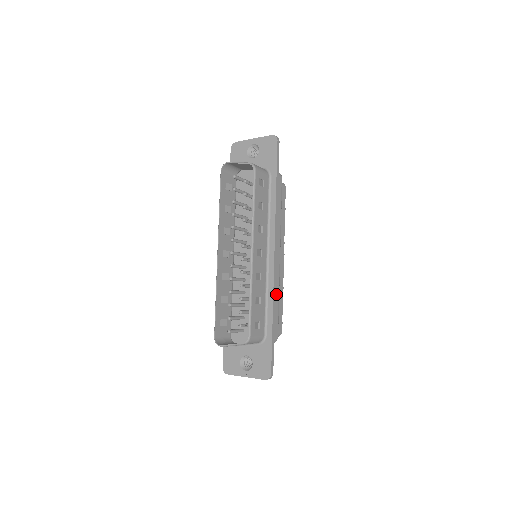
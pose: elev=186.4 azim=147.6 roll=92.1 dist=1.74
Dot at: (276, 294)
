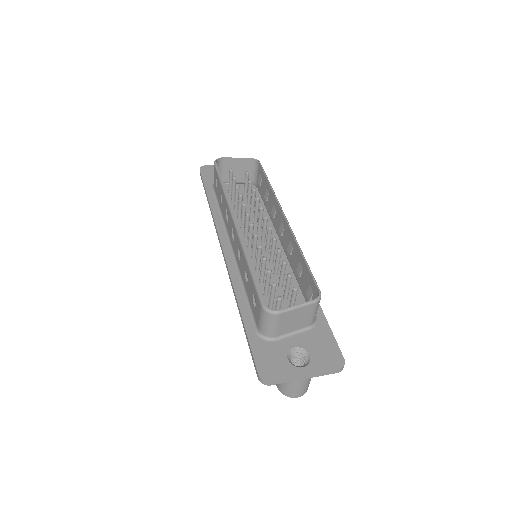
Dot at: occluded
